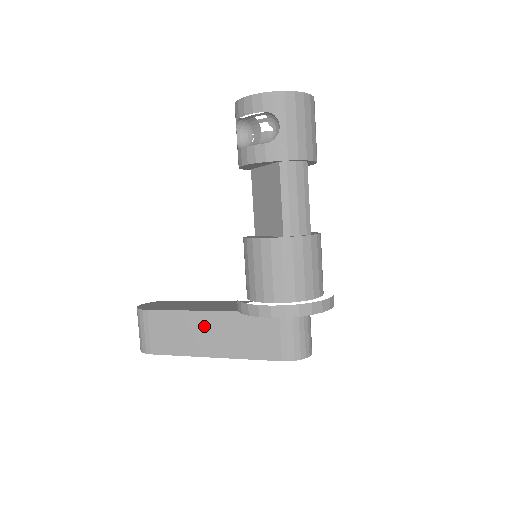
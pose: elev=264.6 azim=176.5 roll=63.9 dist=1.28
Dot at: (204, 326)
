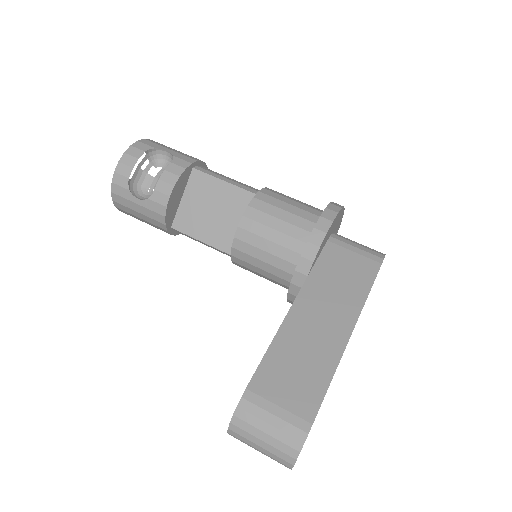
Dot at: (307, 322)
